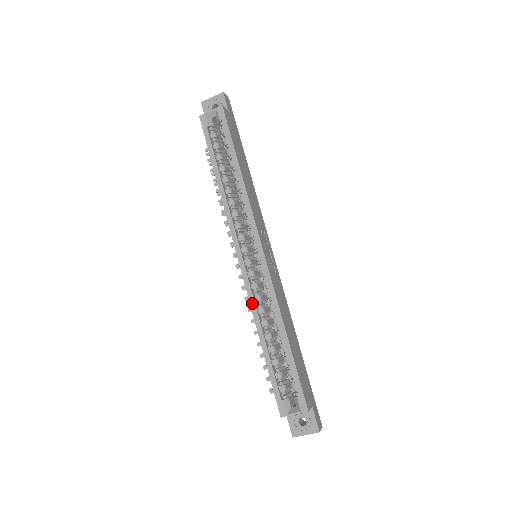
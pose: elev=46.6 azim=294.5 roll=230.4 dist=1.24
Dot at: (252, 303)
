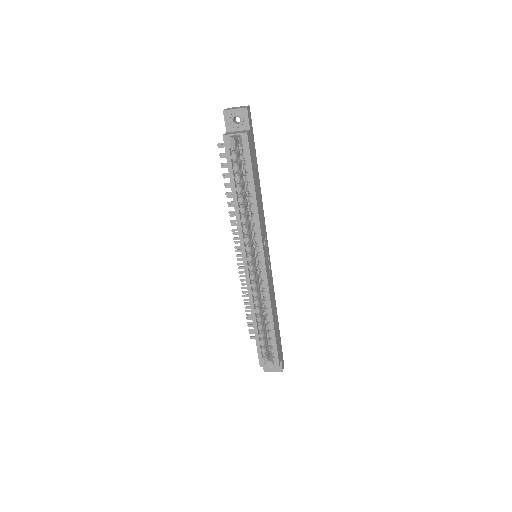
Dot at: (250, 297)
